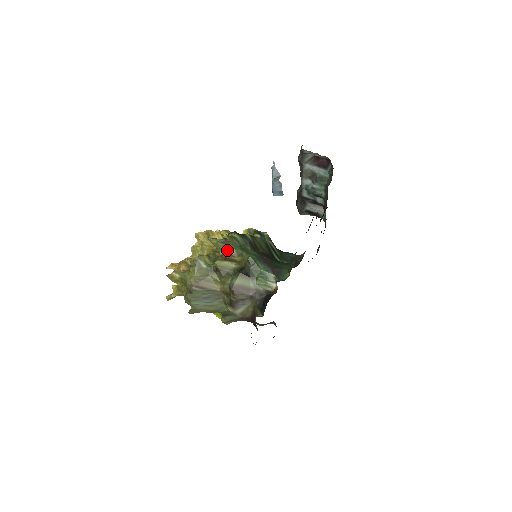
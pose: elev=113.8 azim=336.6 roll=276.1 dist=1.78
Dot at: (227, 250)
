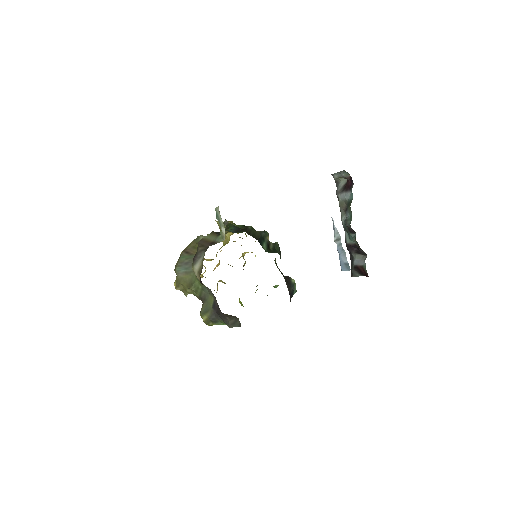
Dot at: (225, 231)
